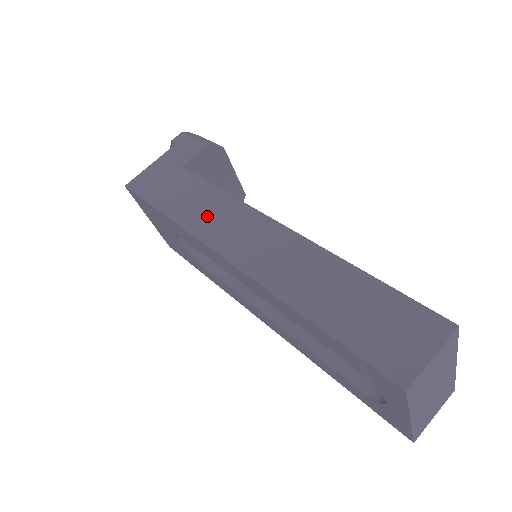
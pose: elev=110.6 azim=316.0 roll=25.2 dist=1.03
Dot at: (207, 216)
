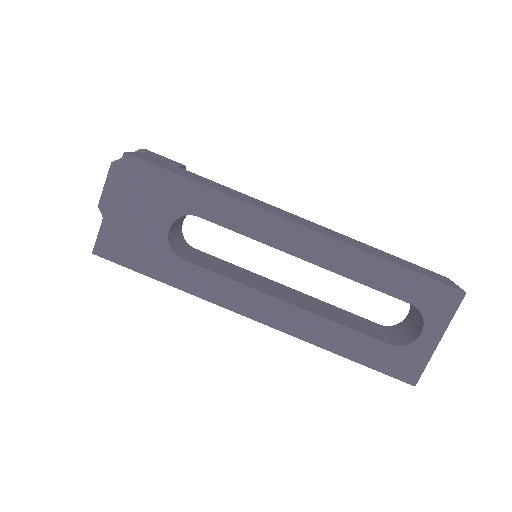
Dot at: (247, 199)
